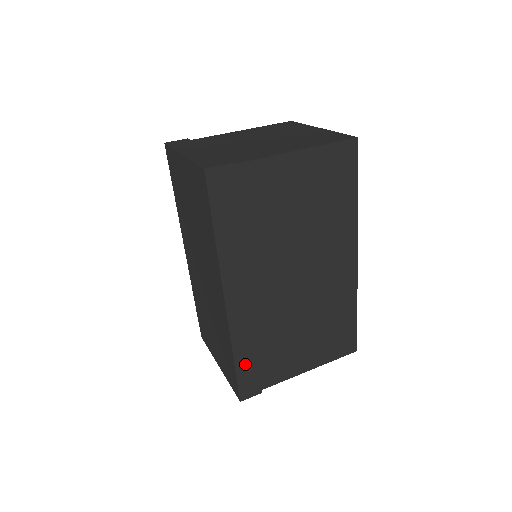
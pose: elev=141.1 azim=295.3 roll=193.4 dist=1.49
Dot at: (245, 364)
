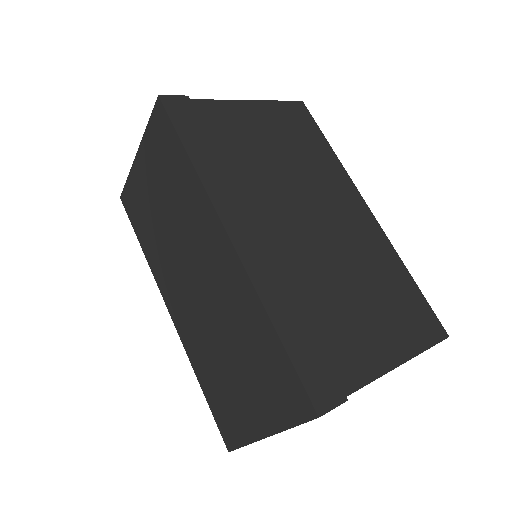
Dot at: (296, 340)
